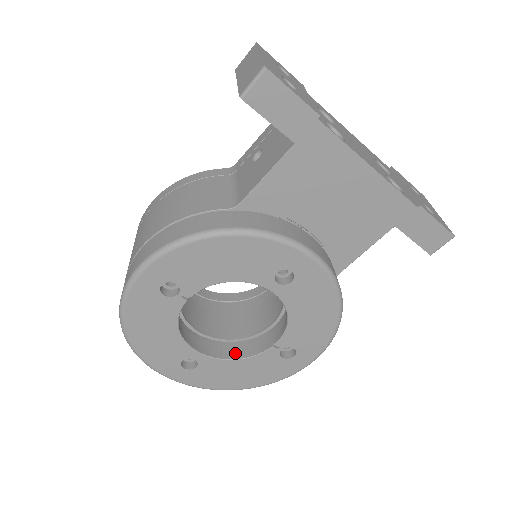
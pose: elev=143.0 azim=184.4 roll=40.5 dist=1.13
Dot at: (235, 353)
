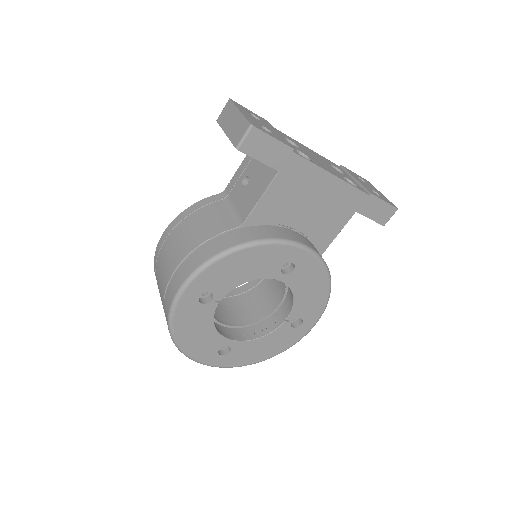
Dot at: (257, 333)
